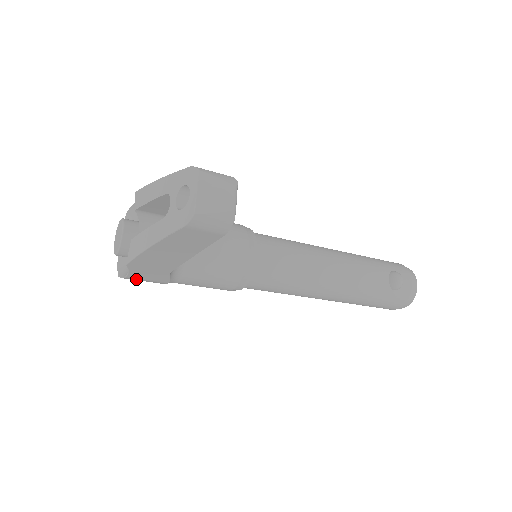
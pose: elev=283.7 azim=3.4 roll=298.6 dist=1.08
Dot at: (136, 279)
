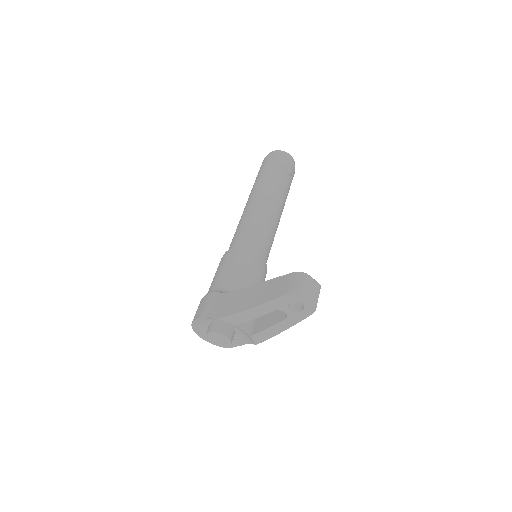
Dot at: occluded
